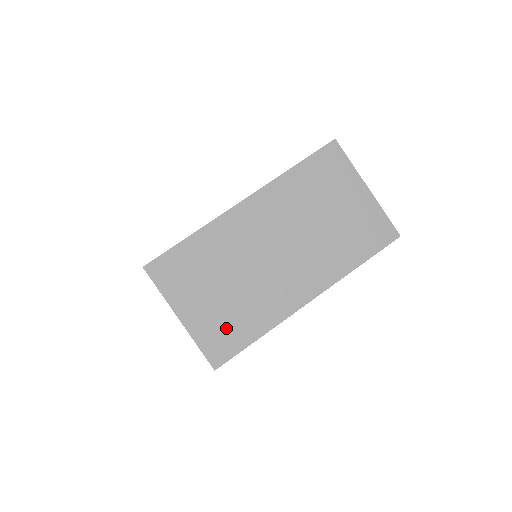
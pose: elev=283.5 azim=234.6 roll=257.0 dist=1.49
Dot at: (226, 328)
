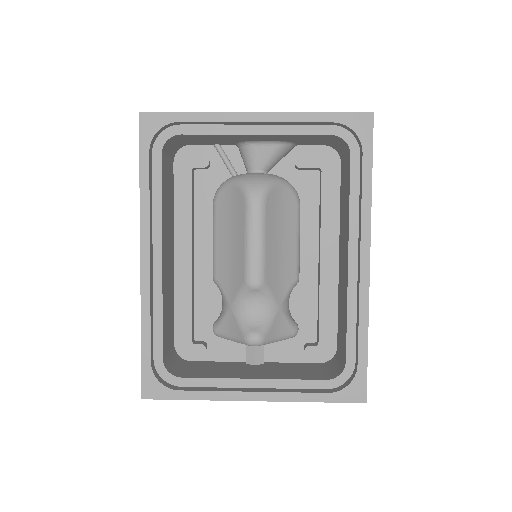
Dot at: occluded
